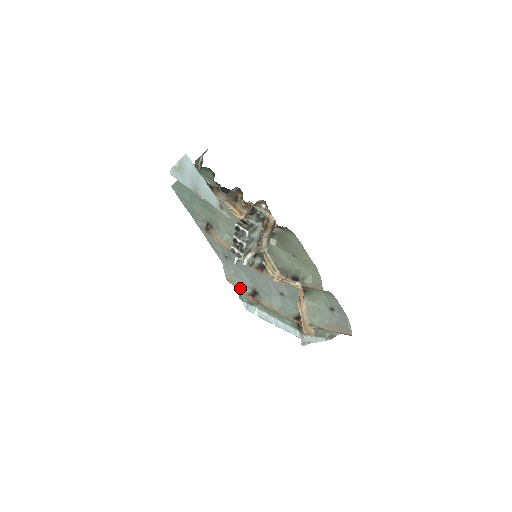
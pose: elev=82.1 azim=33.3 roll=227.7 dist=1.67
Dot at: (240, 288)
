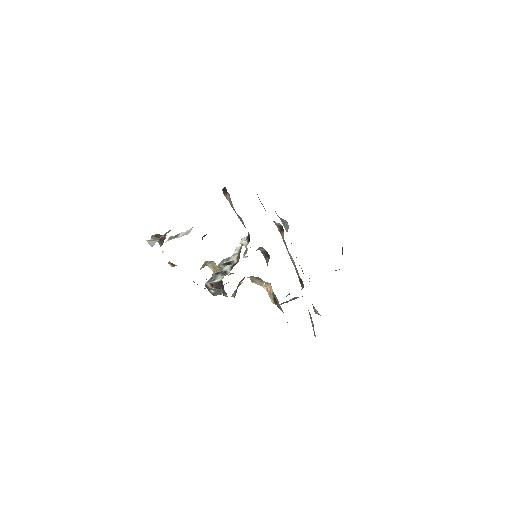
Dot at: occluded
